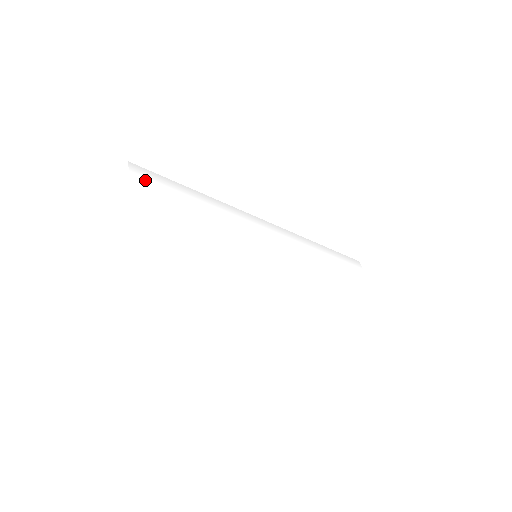
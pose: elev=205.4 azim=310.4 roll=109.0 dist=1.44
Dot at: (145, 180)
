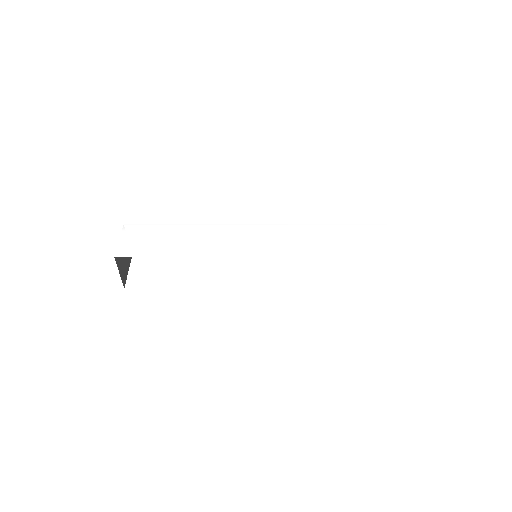
Dot at: (134, 233)
